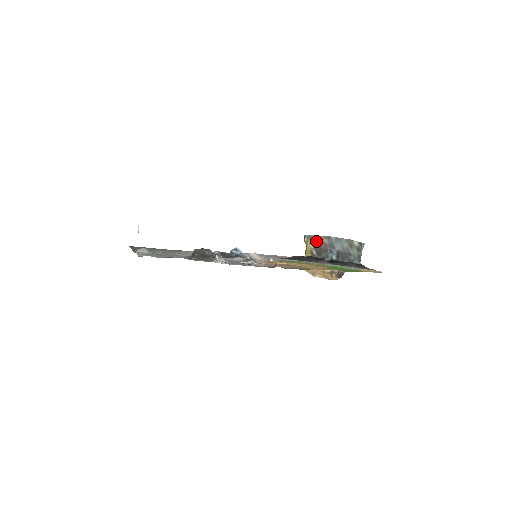
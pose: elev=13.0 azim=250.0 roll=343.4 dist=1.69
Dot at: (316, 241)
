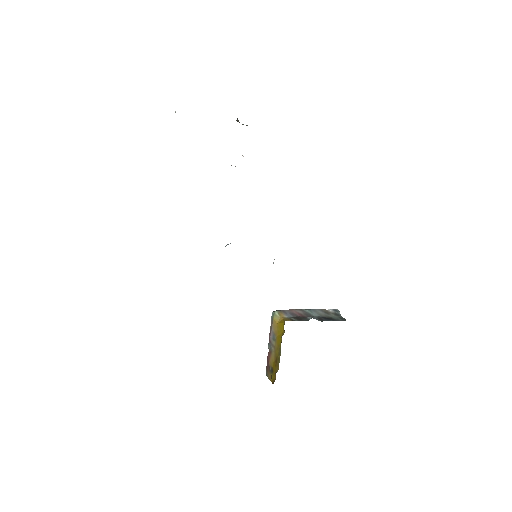
Dot at: (289, 313)
